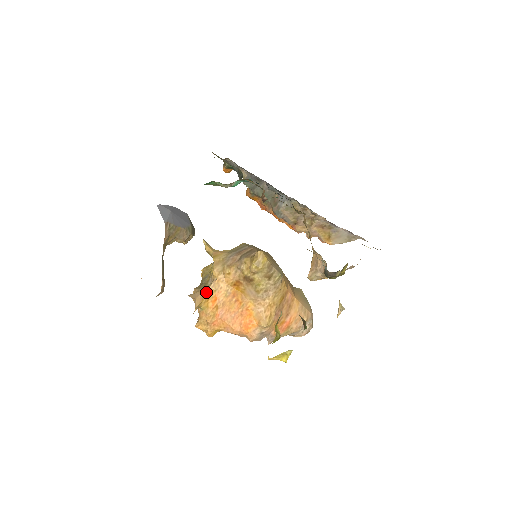
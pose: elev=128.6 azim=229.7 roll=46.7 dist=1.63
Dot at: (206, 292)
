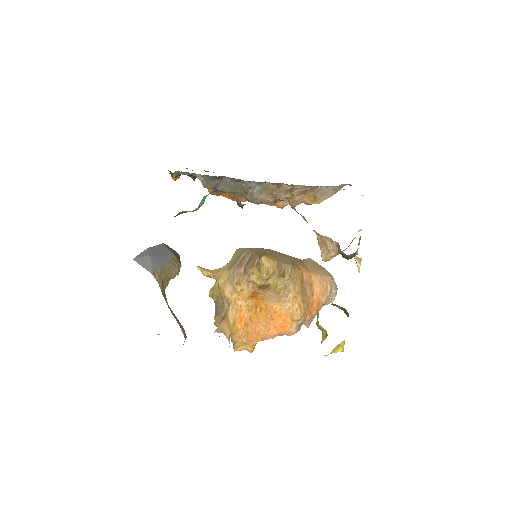
Dot at: (229, 318)
